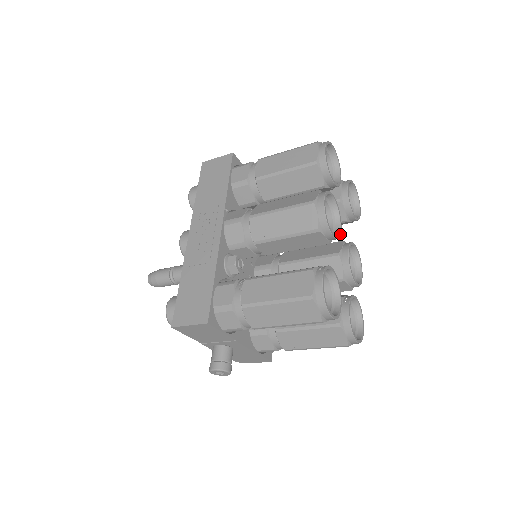
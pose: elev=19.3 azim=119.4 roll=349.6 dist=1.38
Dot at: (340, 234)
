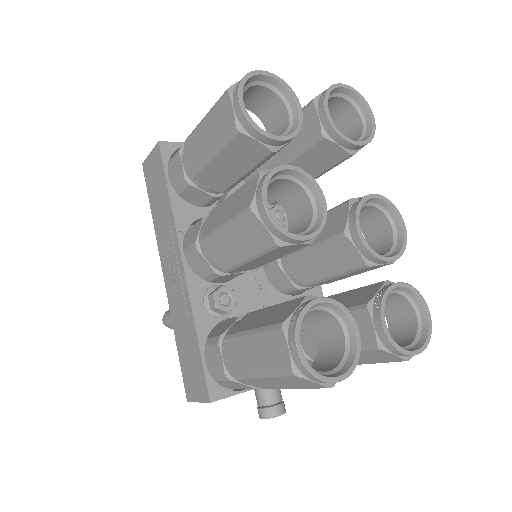
Dot at: (325, 217)
